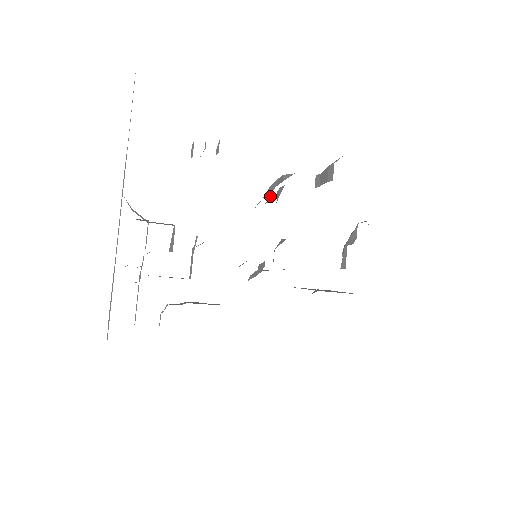
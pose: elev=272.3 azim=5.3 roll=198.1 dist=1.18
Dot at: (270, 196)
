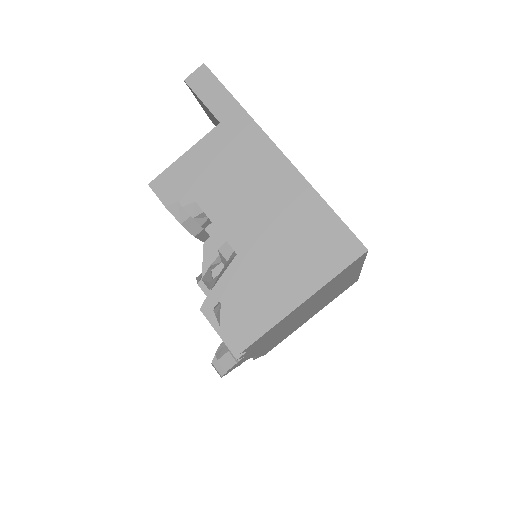
Dot at: occluded
